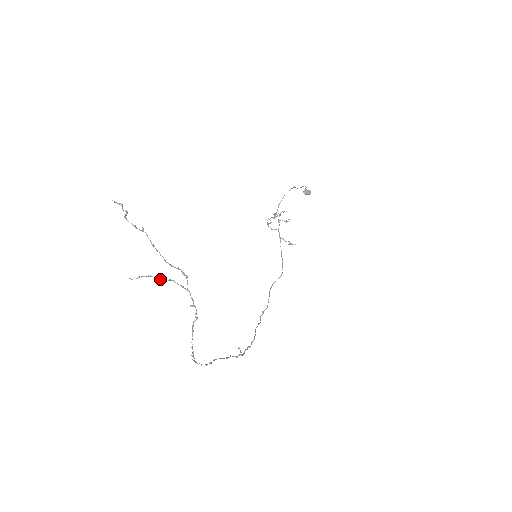
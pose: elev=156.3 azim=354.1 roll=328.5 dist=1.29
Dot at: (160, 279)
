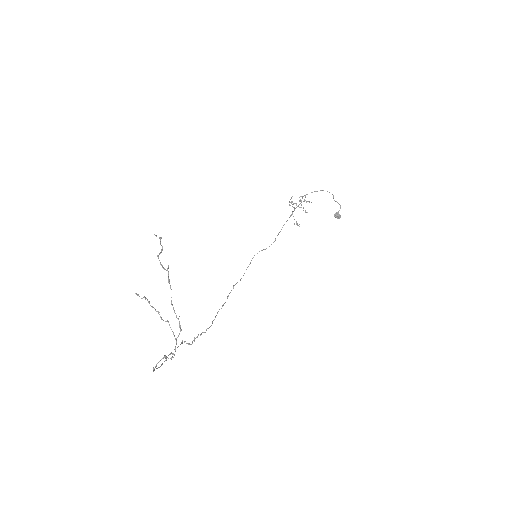
Dot at: occluded
